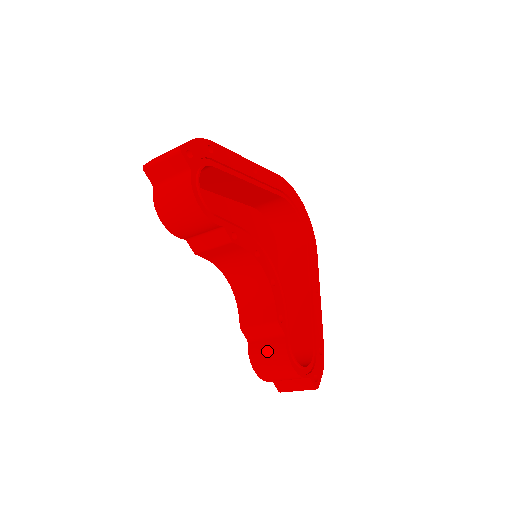
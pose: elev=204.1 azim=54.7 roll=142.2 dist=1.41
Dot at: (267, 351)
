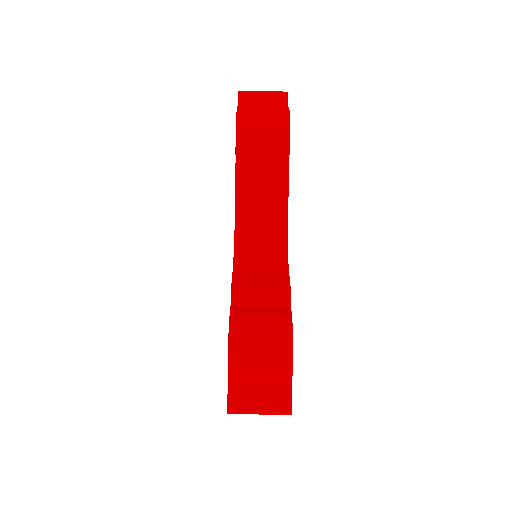
Dot at: (261, 315)
